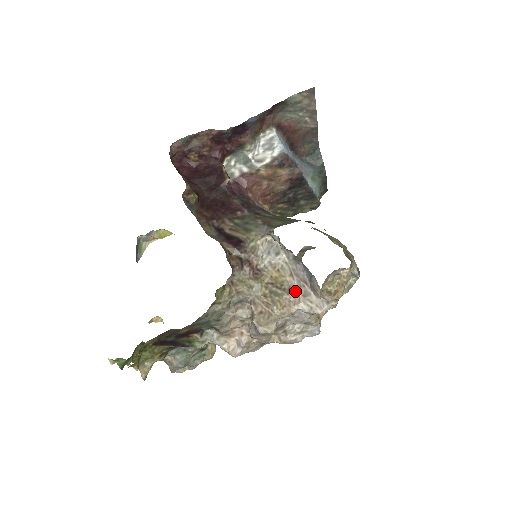
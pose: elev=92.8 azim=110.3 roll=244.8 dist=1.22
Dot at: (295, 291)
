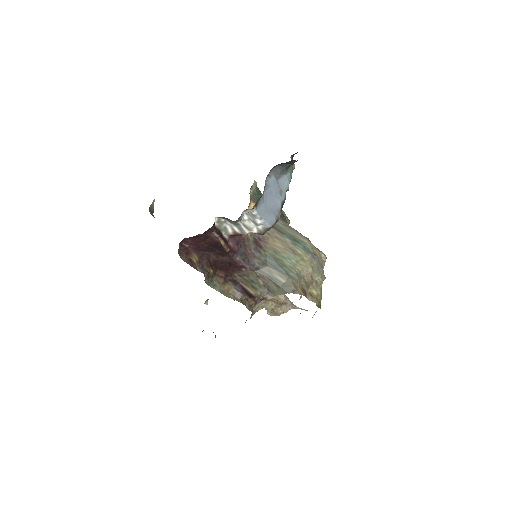
Dot at: (289, 305)
